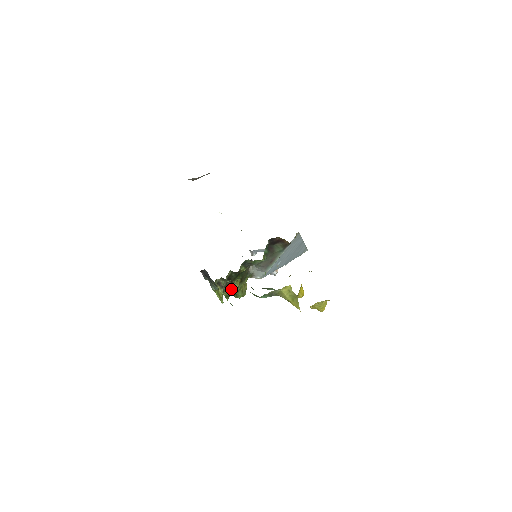
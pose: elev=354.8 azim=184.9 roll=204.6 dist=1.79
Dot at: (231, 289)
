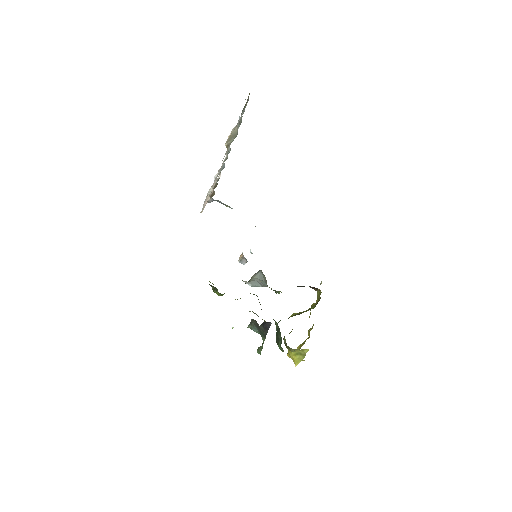
Dot at: occluded
